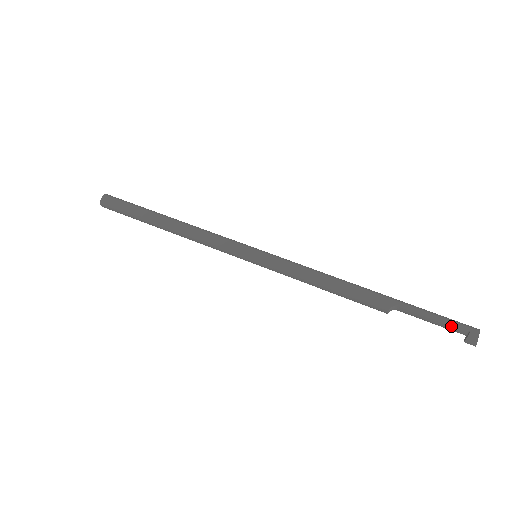
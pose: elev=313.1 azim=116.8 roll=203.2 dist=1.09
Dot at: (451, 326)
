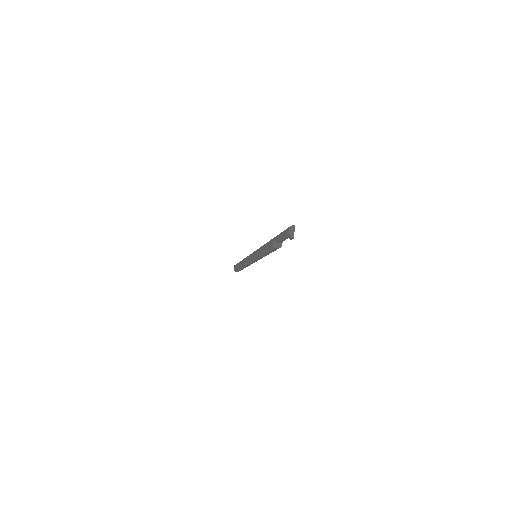
Dot at: (284, 234)
